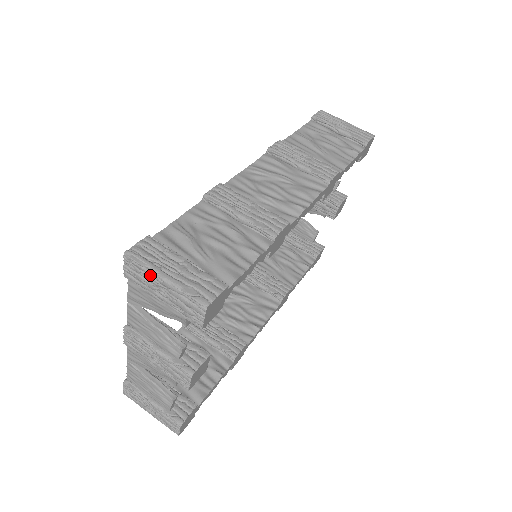
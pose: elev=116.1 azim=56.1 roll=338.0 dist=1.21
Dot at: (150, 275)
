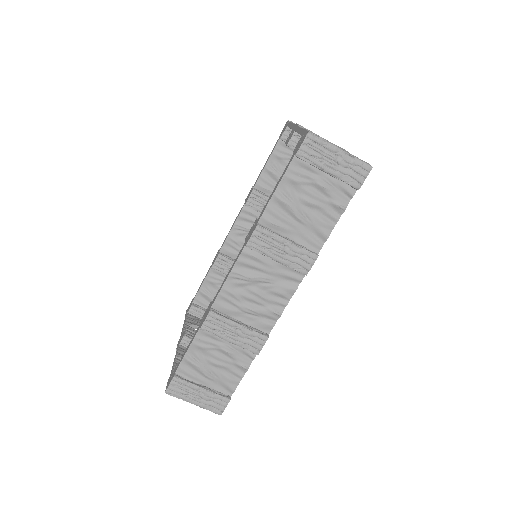
Dot at: (184, 398)
